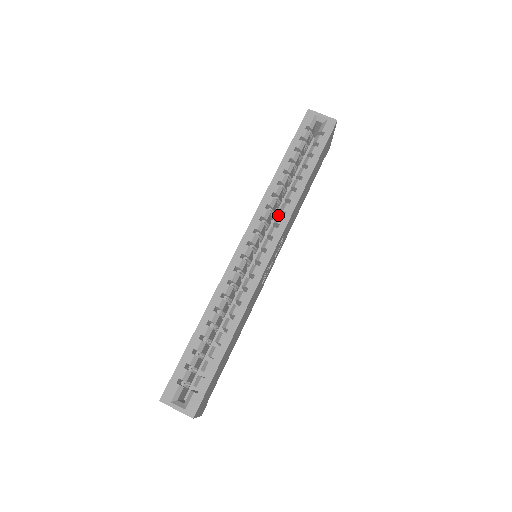
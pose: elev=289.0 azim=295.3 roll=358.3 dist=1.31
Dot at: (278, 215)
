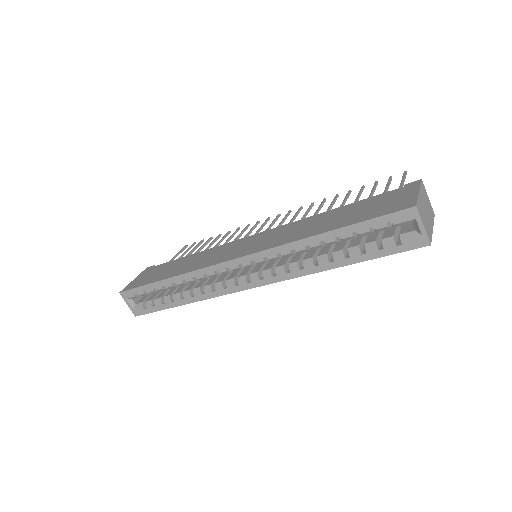
Dot at: (283, 267)
